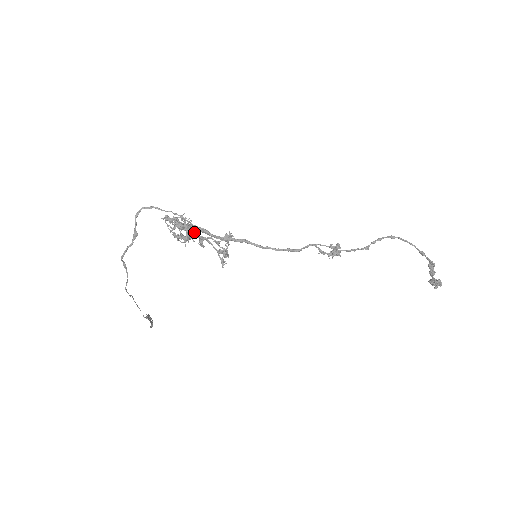
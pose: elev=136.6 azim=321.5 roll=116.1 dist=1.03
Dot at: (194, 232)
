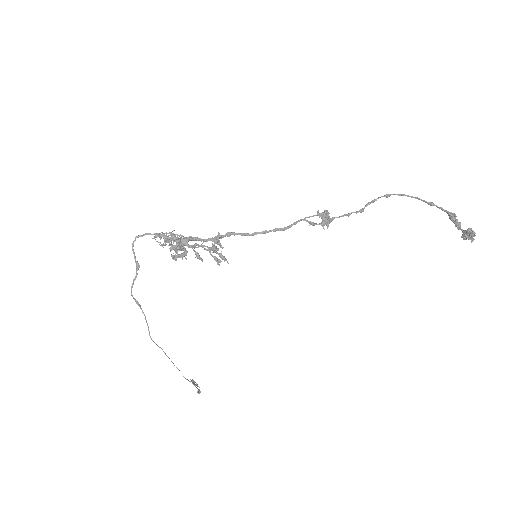
Dot at: (186, 244)
